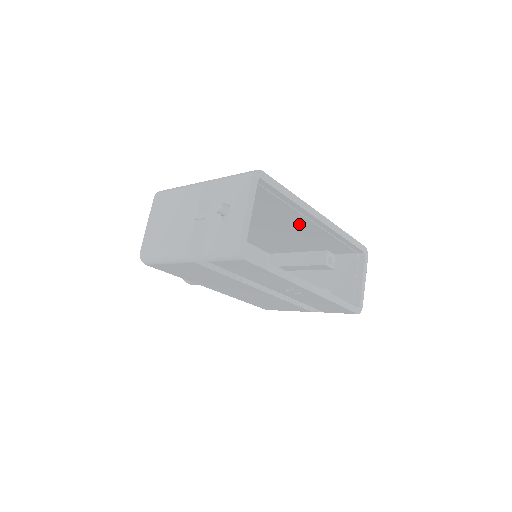
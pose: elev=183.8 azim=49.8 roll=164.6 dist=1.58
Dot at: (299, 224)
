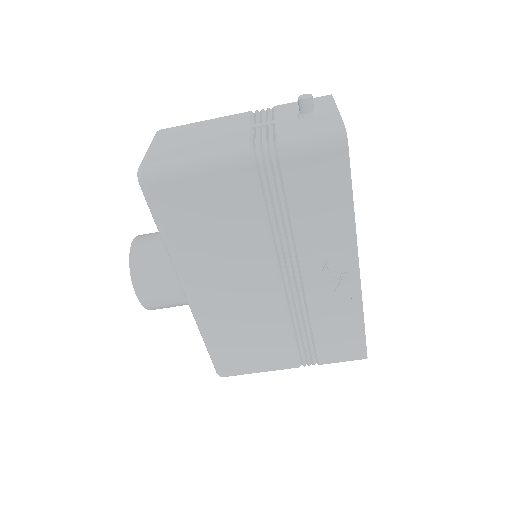
Dot at: occluded
